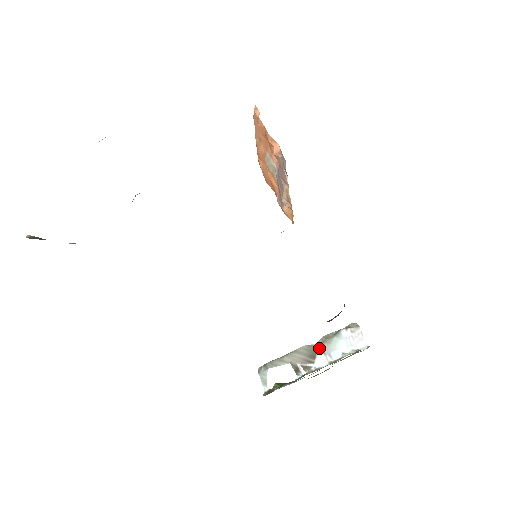
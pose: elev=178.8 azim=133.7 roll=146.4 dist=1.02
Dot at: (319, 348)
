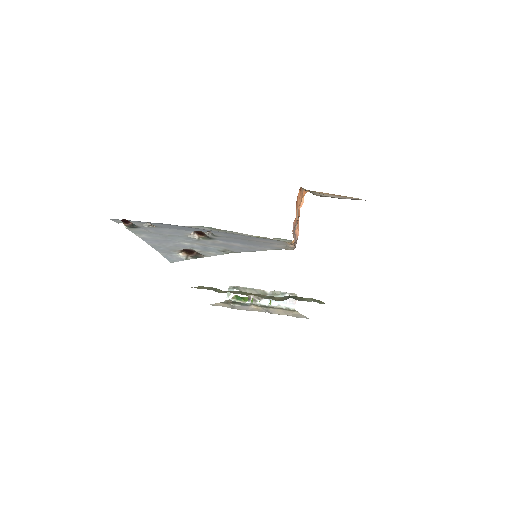
Dot at: (268, 295)
